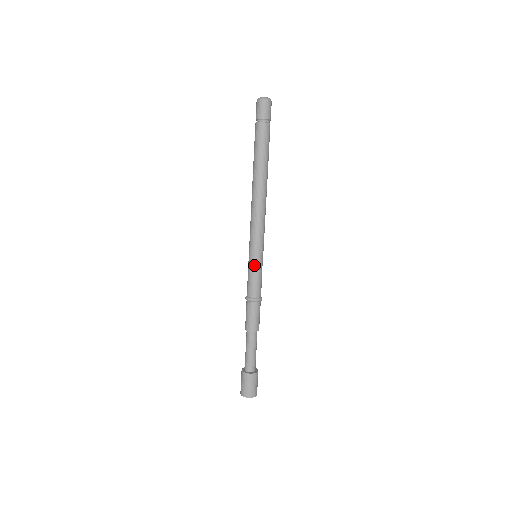
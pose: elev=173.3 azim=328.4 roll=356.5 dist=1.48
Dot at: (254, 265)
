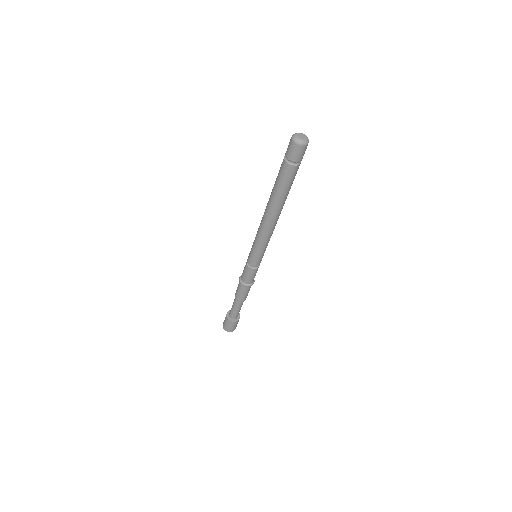
Dot at: (250, 264)
